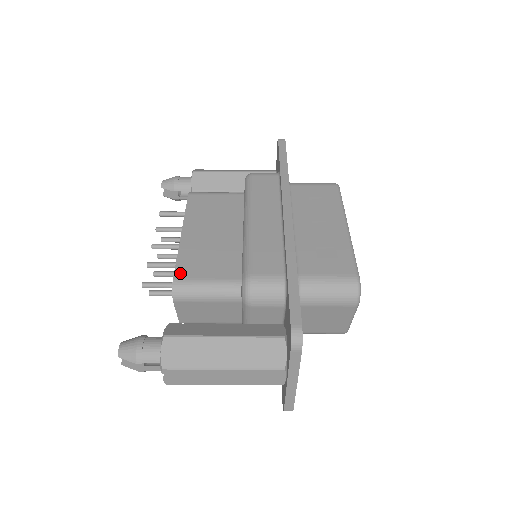
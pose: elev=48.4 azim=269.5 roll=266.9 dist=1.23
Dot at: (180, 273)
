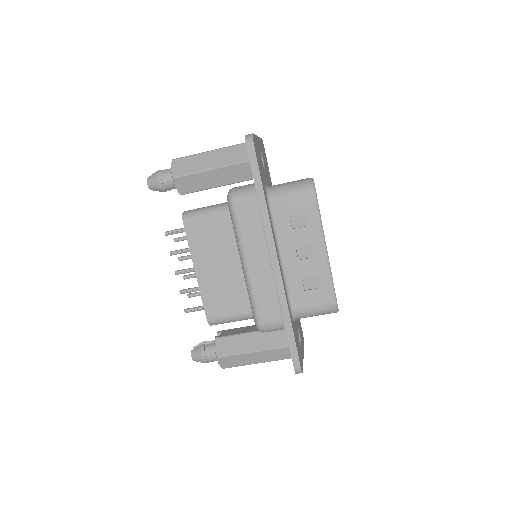
Dot at: (209, 313)
